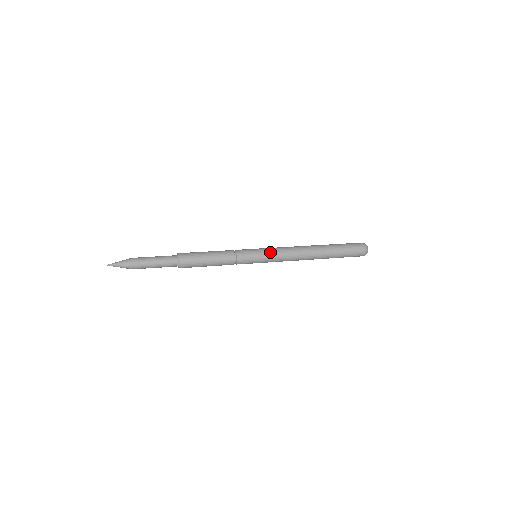
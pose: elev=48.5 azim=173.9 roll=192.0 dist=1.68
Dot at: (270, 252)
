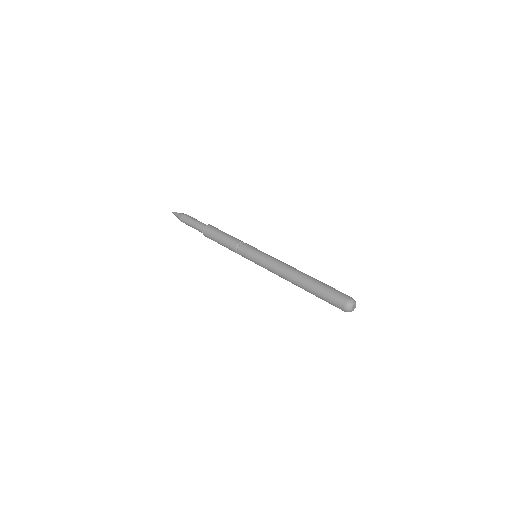
Dot at: (260, 262)
